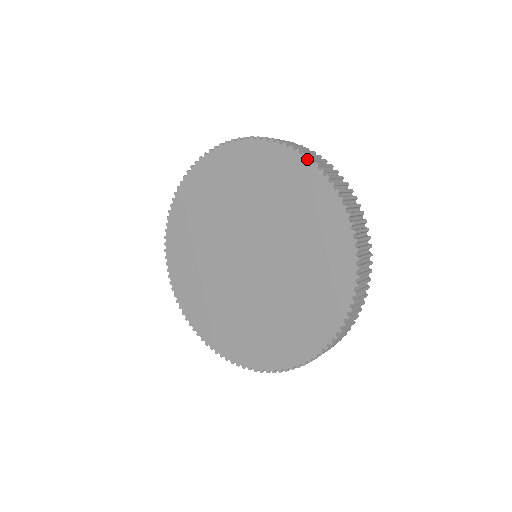
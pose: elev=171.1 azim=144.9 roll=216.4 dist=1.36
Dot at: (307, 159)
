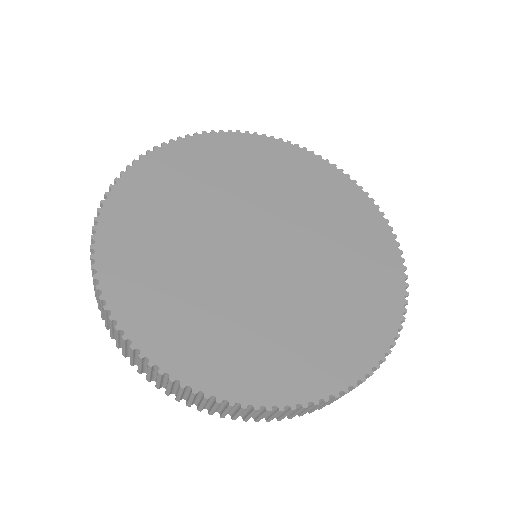
Dot at: (252, 134)
